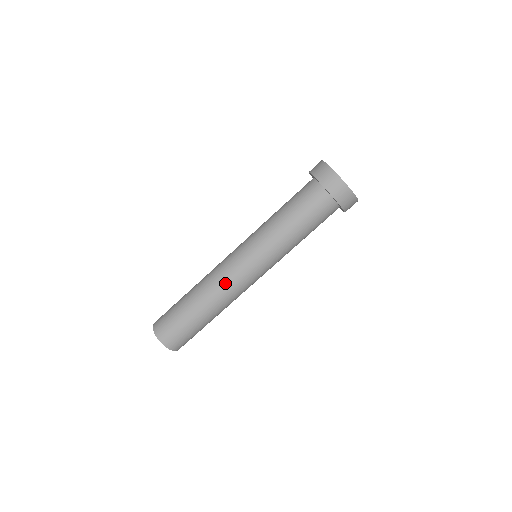
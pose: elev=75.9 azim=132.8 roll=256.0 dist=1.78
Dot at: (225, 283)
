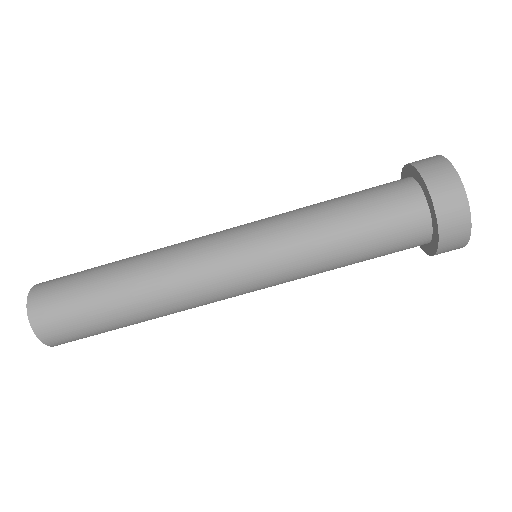
Dot at: (187, 278)
